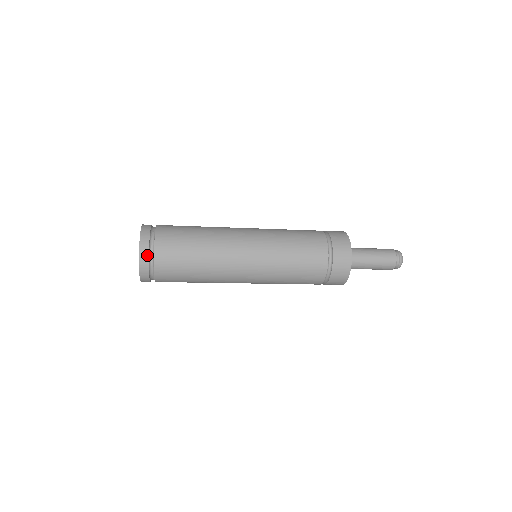
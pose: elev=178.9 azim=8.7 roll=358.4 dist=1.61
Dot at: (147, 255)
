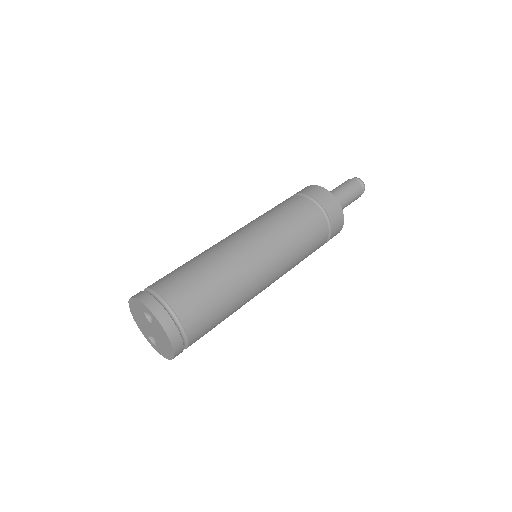
Dot at: (182, 348)
